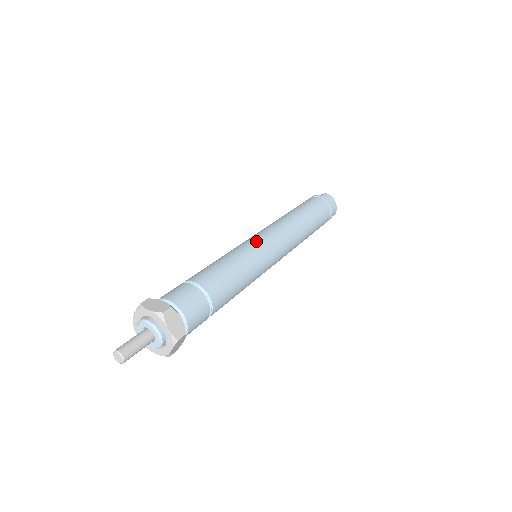
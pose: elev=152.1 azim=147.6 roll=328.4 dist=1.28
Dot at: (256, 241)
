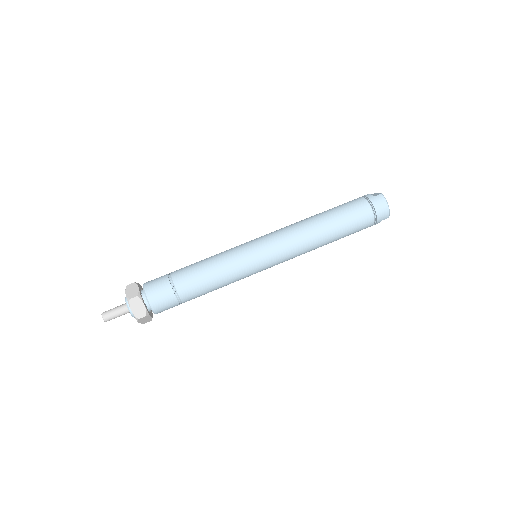
Dot at: (251, 246)
